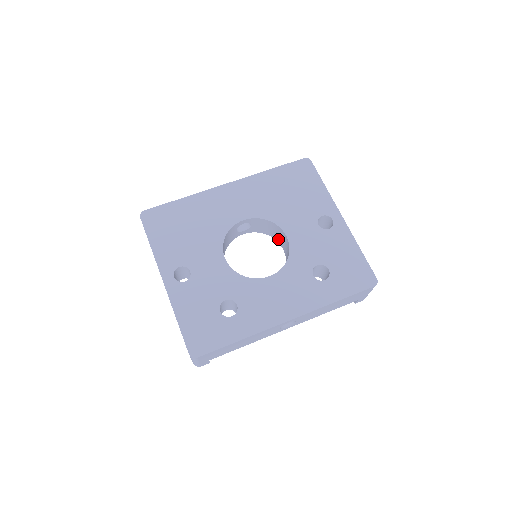
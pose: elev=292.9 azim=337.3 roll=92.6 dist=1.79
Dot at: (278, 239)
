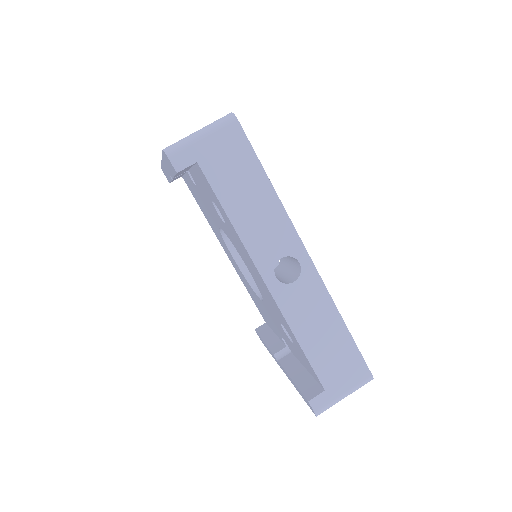
Dot at: occluded
